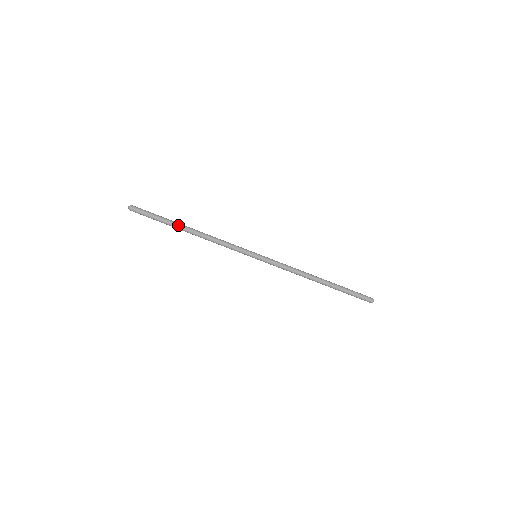
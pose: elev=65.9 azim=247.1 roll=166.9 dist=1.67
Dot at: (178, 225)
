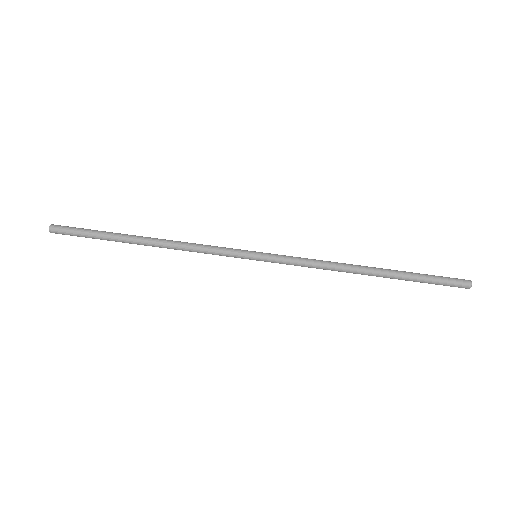
Dot at: (126, 235)
